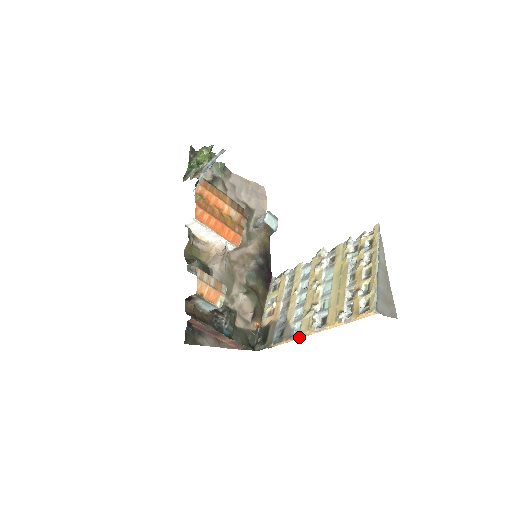
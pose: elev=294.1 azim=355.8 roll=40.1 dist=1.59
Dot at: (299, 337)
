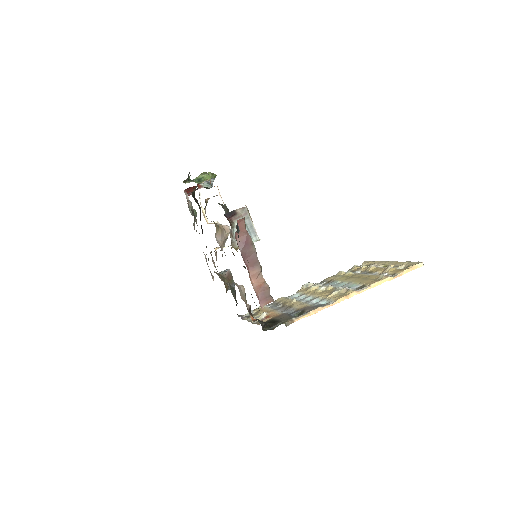
Dot at: (335, 302)
